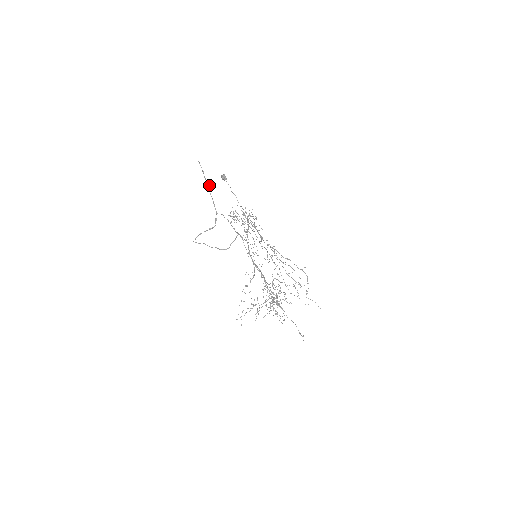
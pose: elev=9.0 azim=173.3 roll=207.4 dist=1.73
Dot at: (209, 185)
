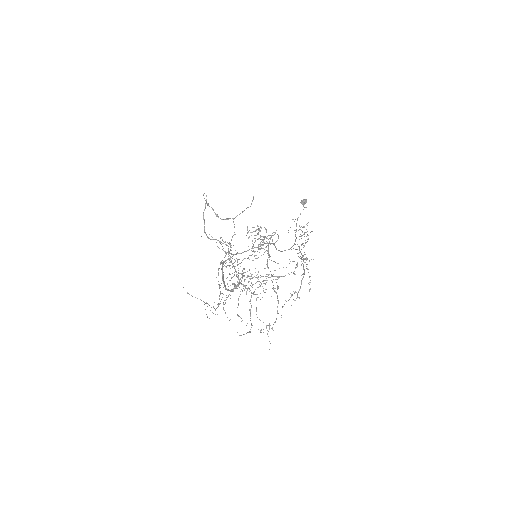
Dot at: occluded
